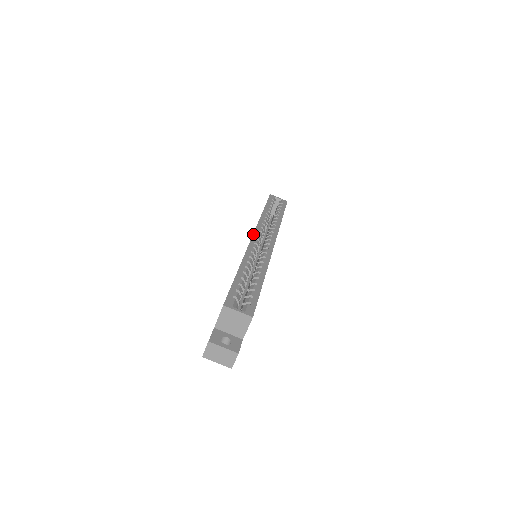
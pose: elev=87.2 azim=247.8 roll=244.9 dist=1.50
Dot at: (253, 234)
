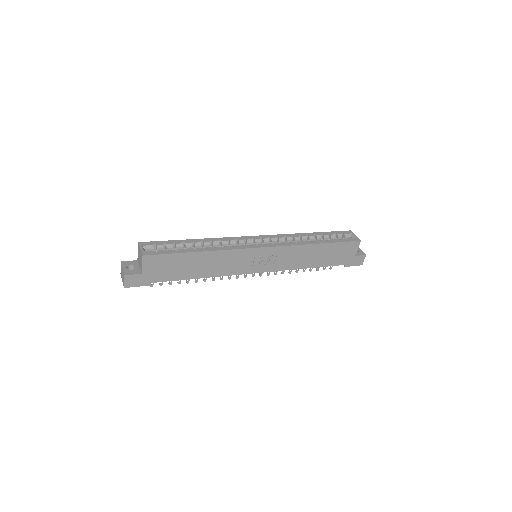
Dot at: occluded
